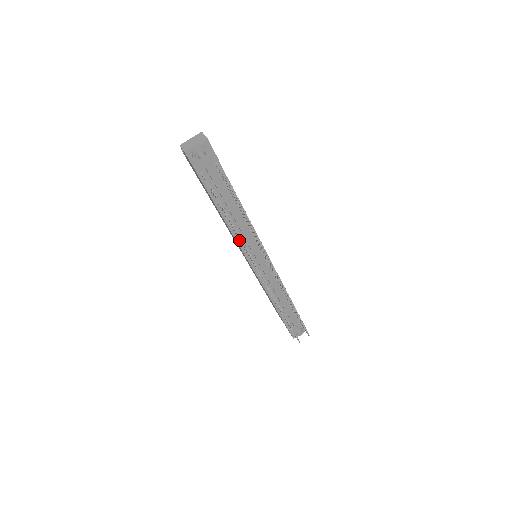
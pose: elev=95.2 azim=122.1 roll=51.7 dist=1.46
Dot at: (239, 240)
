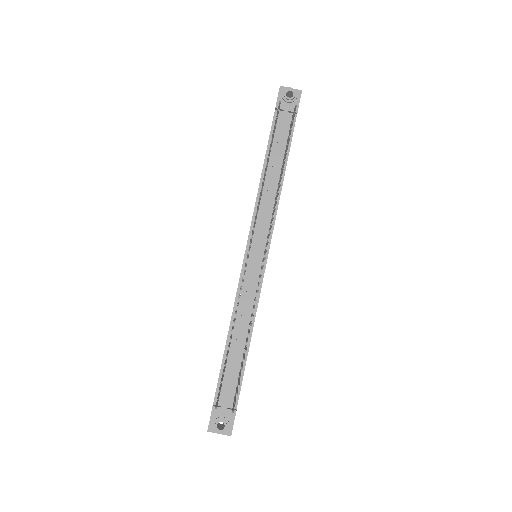
Dot at: (259, 202)
